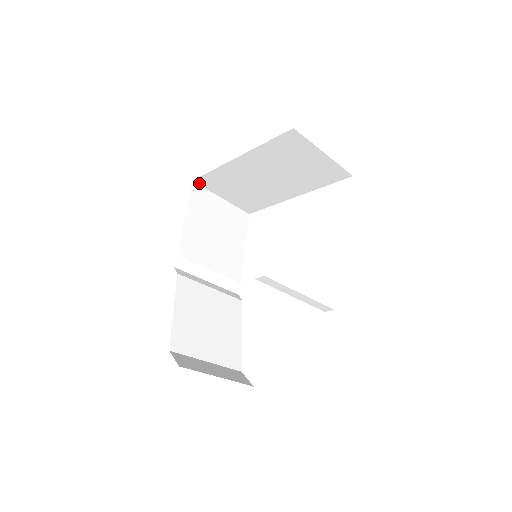
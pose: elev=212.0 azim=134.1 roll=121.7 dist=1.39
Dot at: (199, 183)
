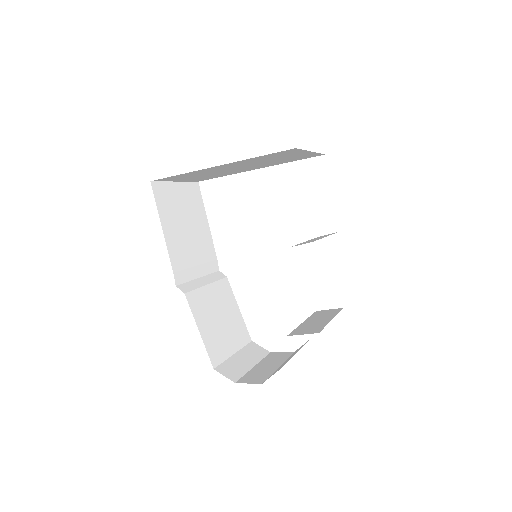
Dot at: (157, 180)
